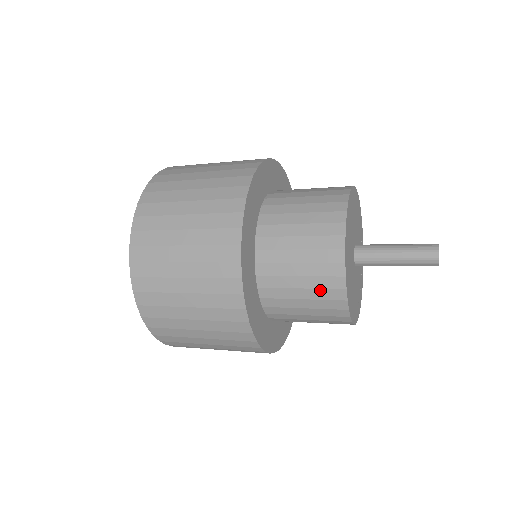
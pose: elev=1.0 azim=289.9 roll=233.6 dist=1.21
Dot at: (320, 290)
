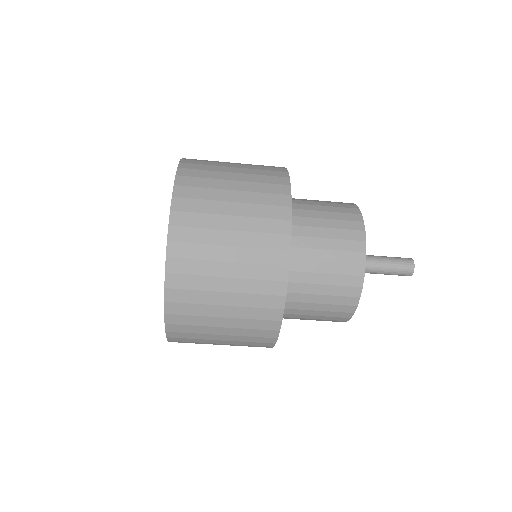
Dot at: (342, 276)
